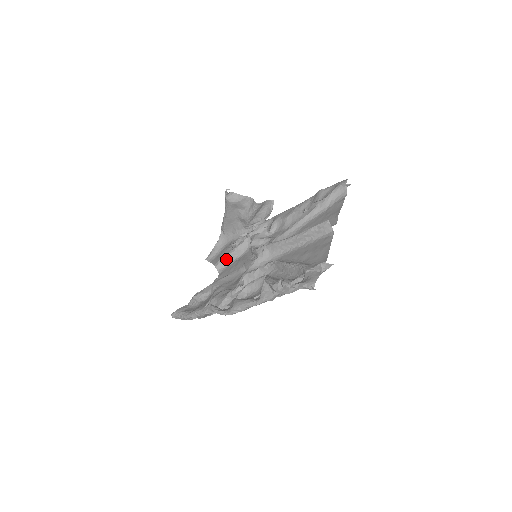
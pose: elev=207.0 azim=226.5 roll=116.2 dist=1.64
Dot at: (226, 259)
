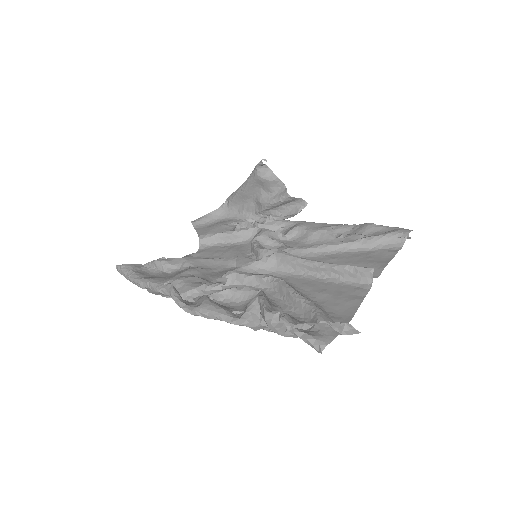
Dot at: (217, 237)
